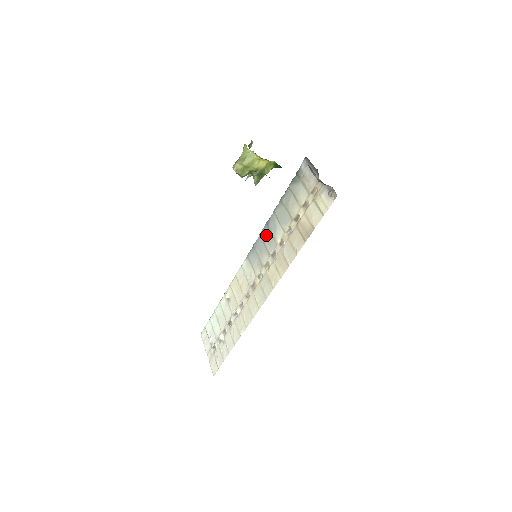
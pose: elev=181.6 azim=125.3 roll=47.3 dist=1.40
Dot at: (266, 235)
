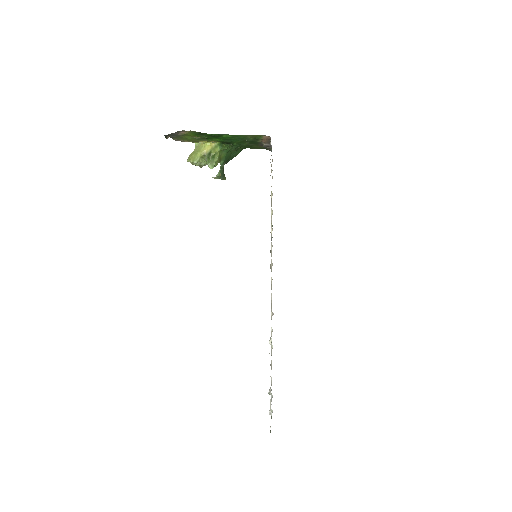
Dot at: occluded
